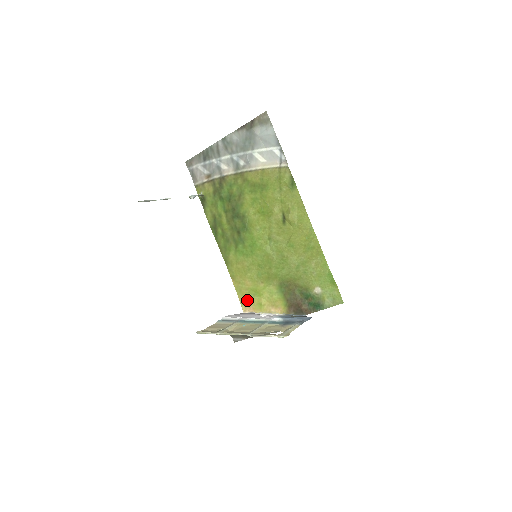
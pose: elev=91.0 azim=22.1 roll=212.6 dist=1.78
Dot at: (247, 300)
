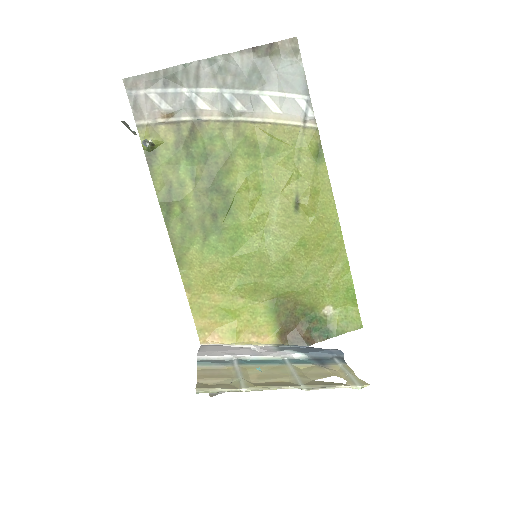
Dot at: (210, 324)
